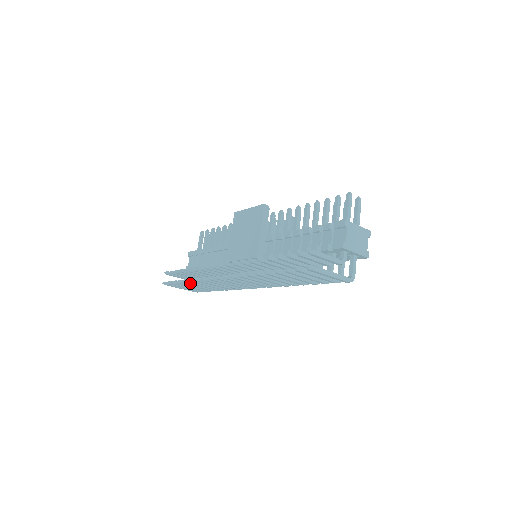
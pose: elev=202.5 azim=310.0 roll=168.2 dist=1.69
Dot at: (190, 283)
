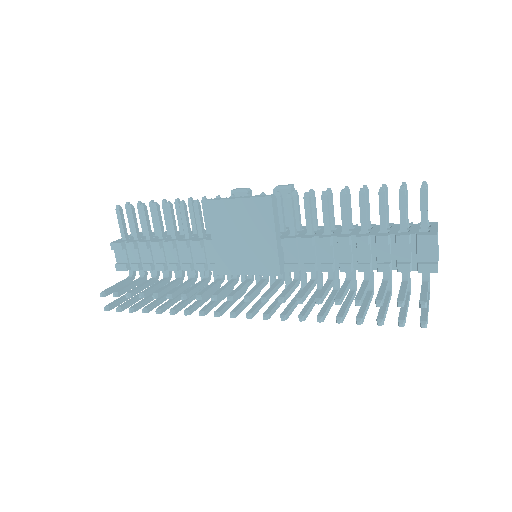
Dot at: (163, 311)
